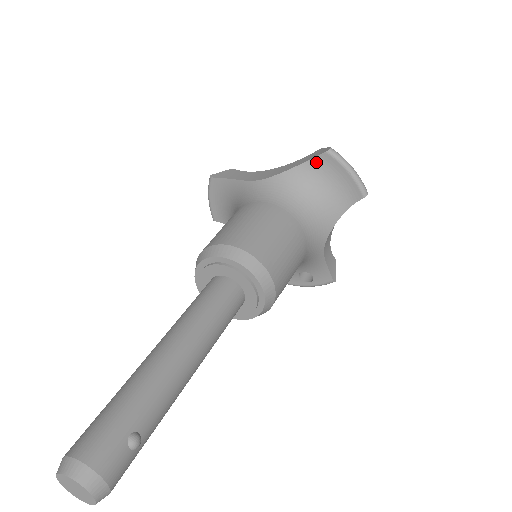
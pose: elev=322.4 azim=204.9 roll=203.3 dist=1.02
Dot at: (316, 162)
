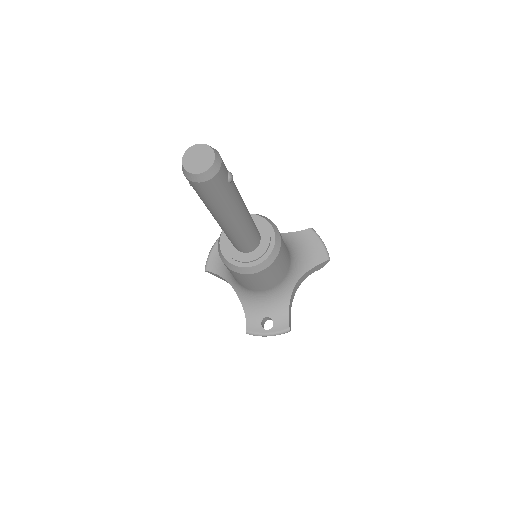
Dot at: (302, 233)
